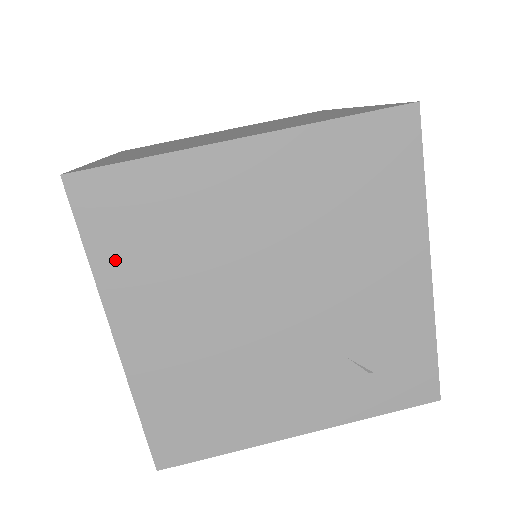
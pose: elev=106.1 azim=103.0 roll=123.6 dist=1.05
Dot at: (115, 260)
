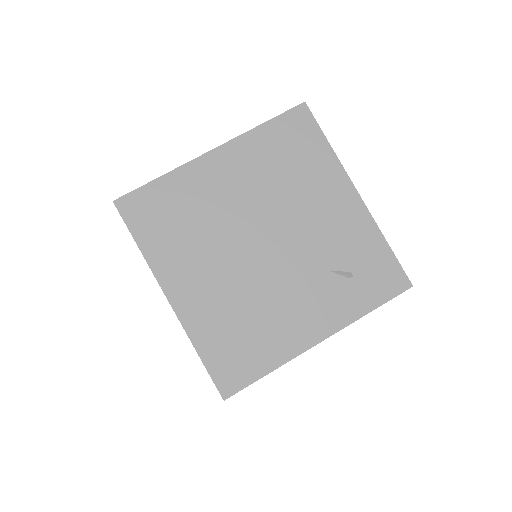
Dot at: (156, 244)
